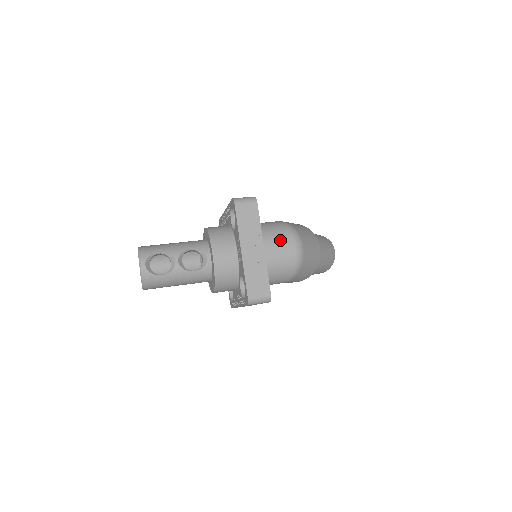
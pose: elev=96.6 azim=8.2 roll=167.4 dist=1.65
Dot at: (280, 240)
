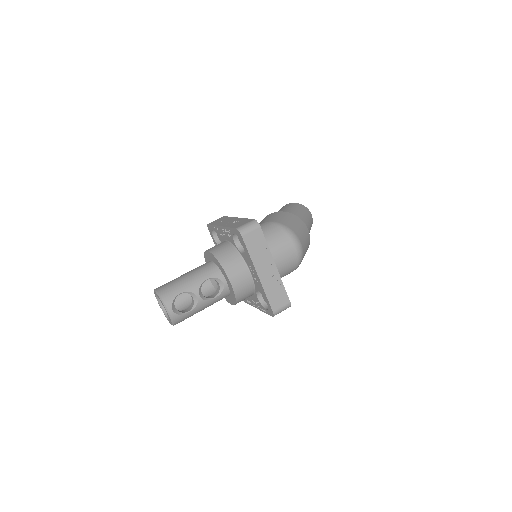
Dot at: (282, 247)
